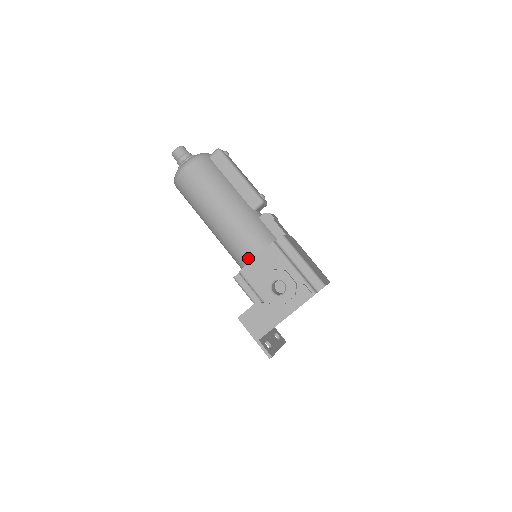
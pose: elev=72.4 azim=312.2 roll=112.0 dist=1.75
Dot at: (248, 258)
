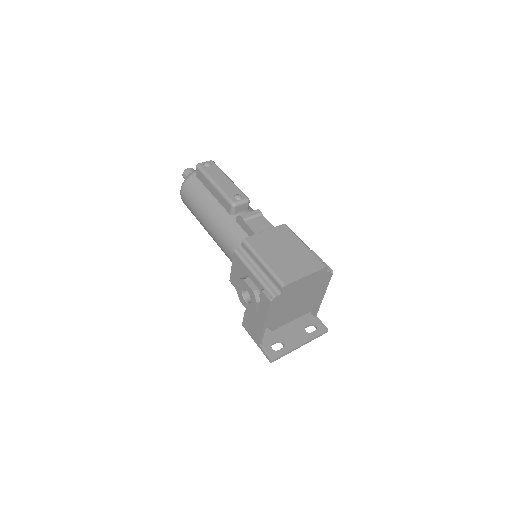
Dot at: occluded
